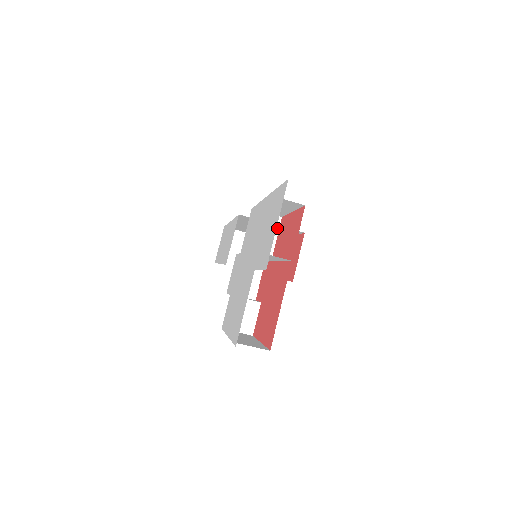
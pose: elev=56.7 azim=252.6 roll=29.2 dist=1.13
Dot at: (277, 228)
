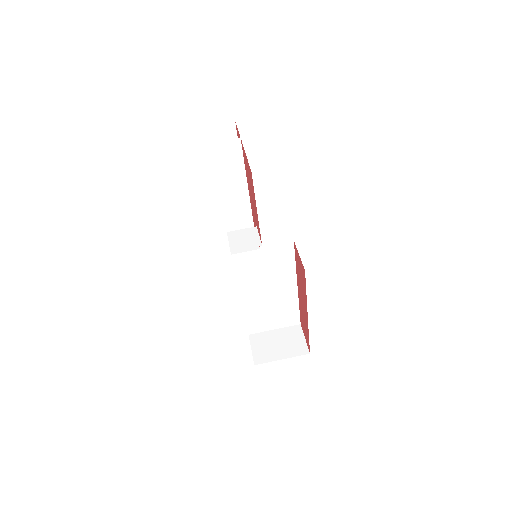
Dot at: occluded
